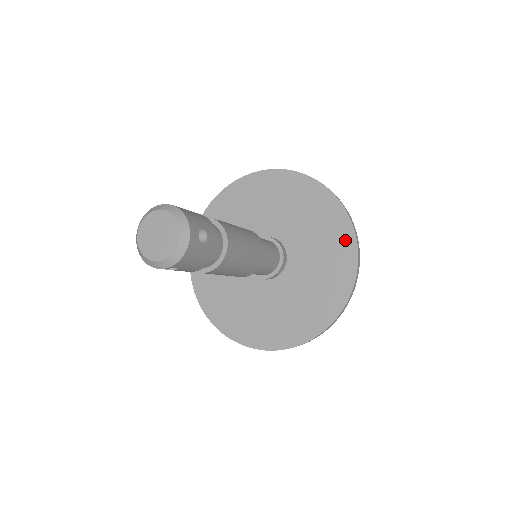
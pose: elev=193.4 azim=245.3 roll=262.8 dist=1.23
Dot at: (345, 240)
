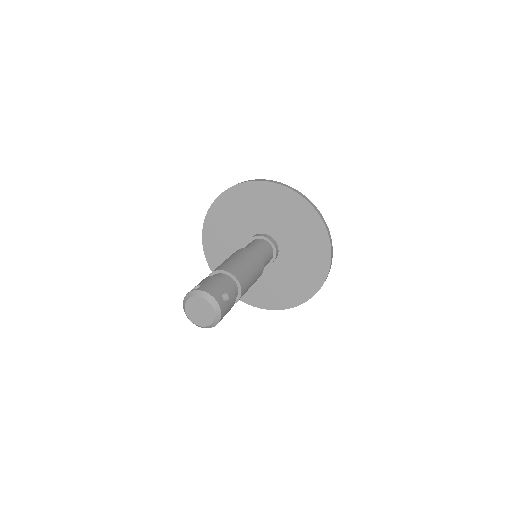
Dot at: (314, 223)
